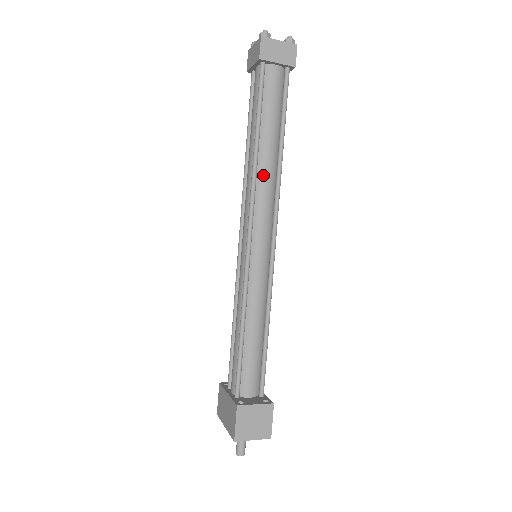
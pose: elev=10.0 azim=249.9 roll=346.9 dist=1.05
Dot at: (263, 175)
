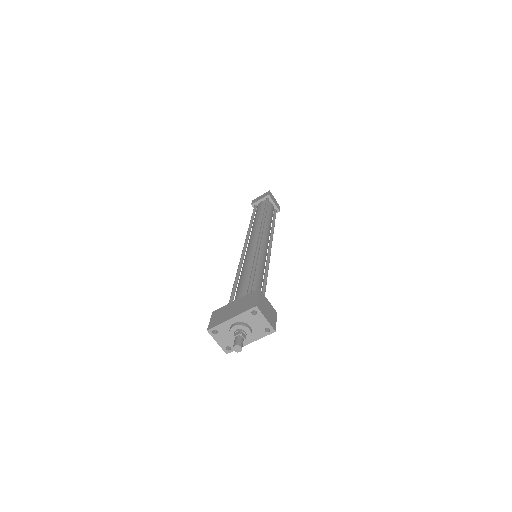
Dot at: (267, 226)
